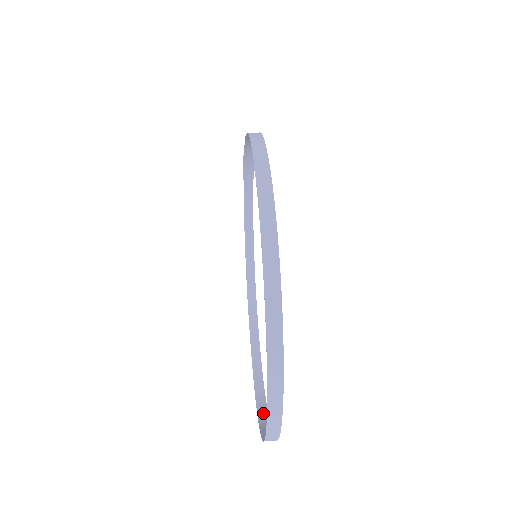
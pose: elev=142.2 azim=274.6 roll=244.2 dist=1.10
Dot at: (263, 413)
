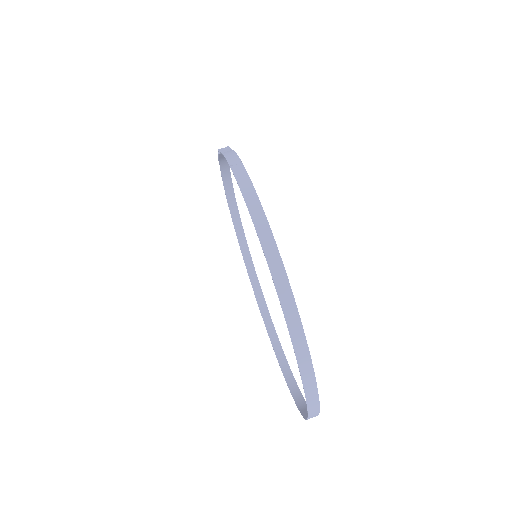
Dot at: (281, 356)
